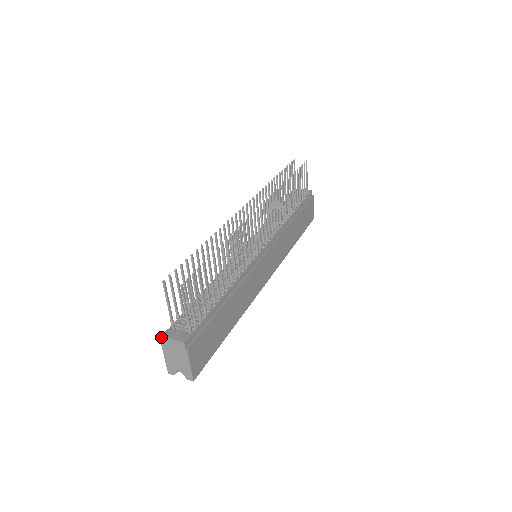
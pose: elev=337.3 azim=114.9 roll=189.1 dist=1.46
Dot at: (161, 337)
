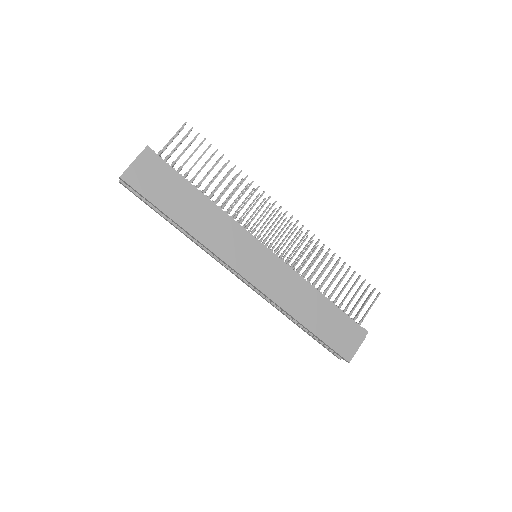
Dot at: occluded
